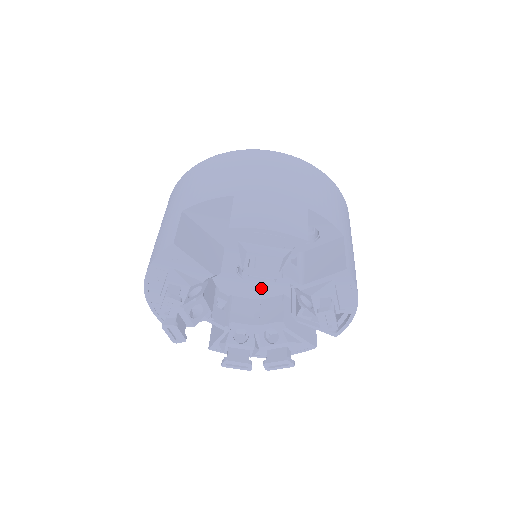
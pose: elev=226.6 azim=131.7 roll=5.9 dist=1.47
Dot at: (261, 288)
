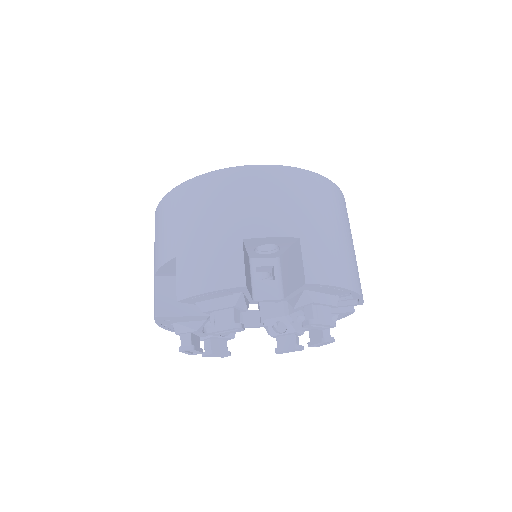
Dot at: occluded
